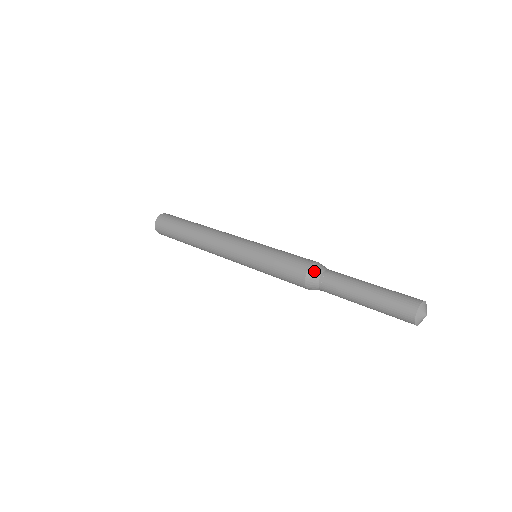
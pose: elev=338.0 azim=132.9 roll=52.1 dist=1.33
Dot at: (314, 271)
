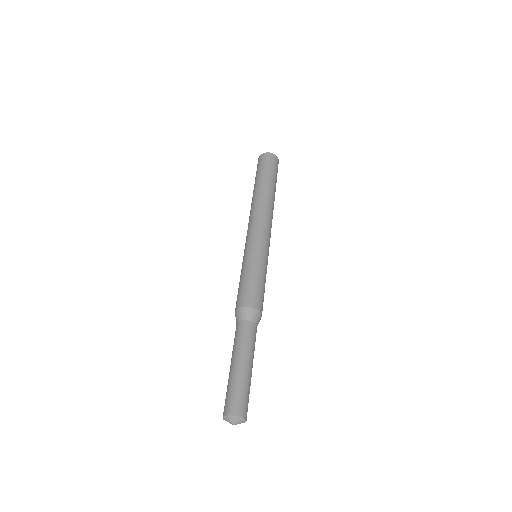
Dot at: (248, 313)
